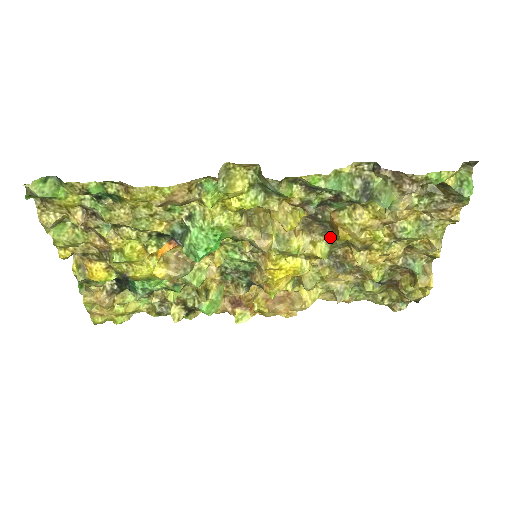
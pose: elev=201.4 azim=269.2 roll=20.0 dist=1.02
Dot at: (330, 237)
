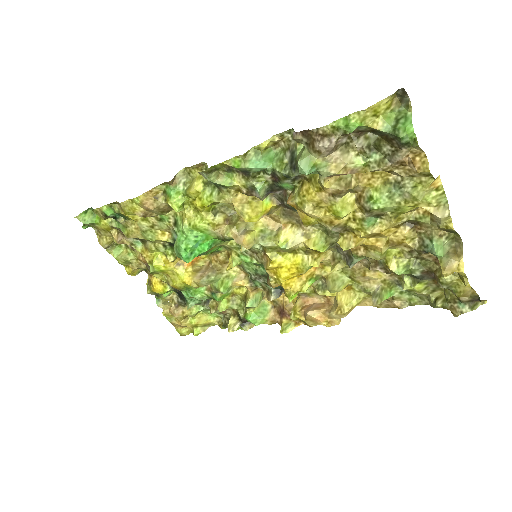
Dot at: (322, 226)
